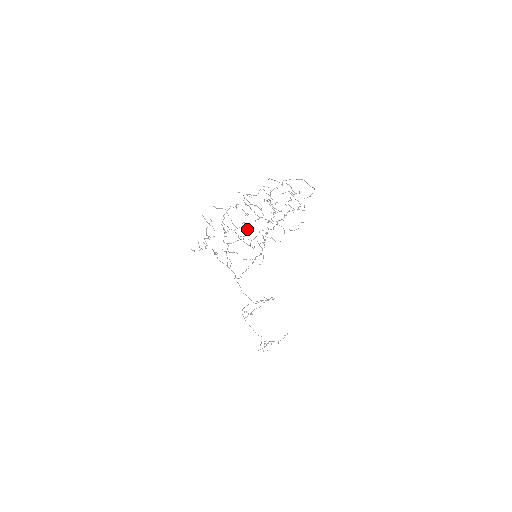
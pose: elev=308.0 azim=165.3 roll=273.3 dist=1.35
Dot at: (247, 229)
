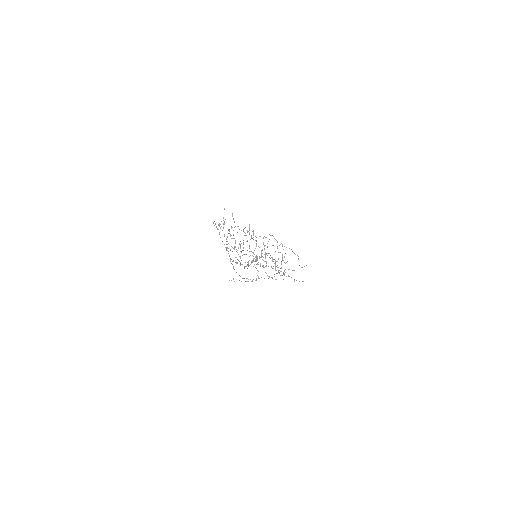
Dot at: occluded
